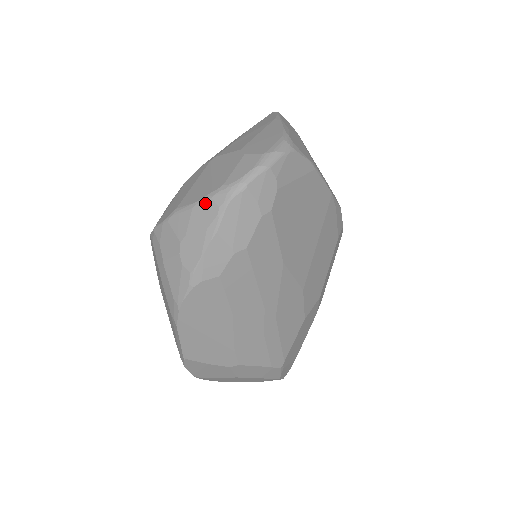
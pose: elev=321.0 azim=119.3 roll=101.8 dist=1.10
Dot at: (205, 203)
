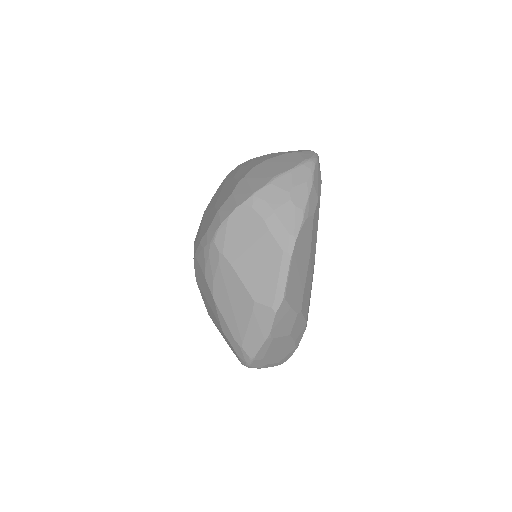
Dot at: (300, 168)
